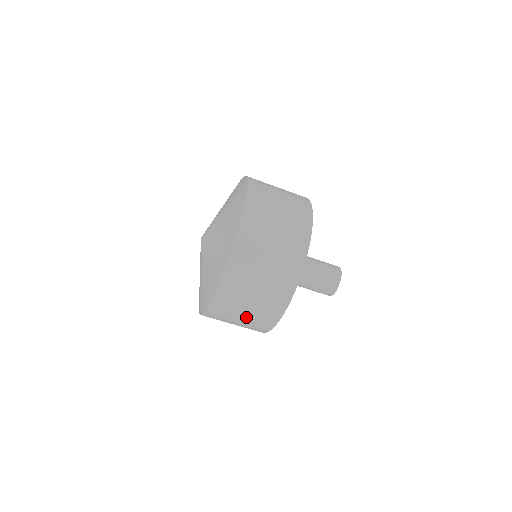
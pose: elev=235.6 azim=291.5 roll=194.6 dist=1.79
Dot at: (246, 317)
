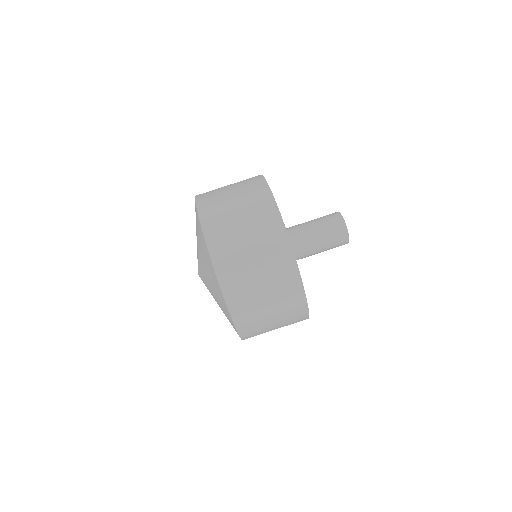
Dot at: (268, 291)
